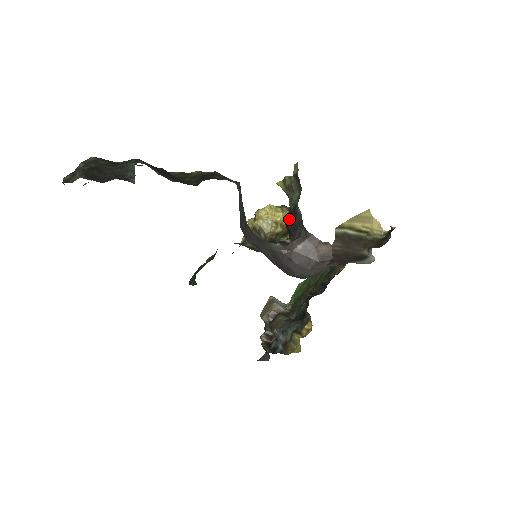
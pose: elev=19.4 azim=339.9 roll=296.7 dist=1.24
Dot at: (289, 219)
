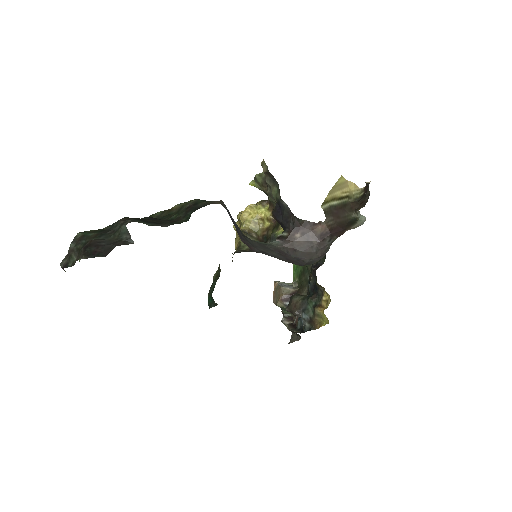
Dot at: (277, 214)
